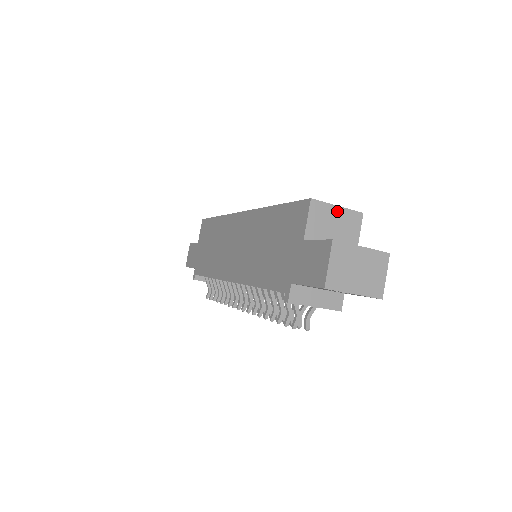
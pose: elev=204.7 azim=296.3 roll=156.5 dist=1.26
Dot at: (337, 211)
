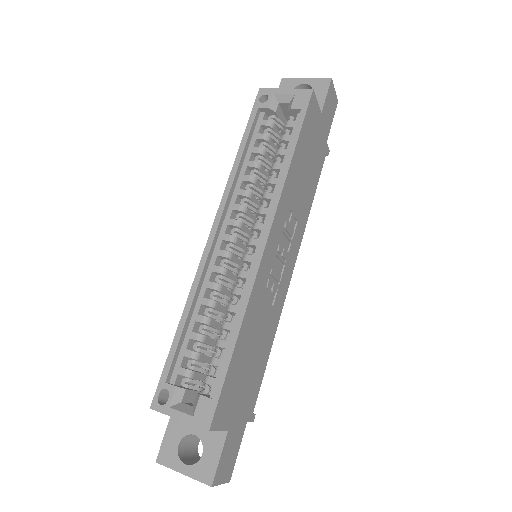
Dot at: (181, 419)
